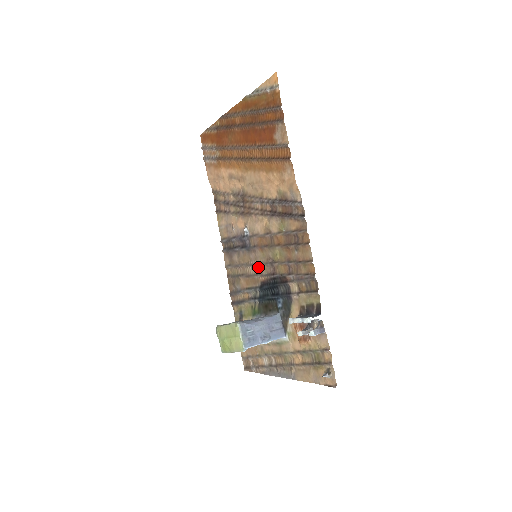
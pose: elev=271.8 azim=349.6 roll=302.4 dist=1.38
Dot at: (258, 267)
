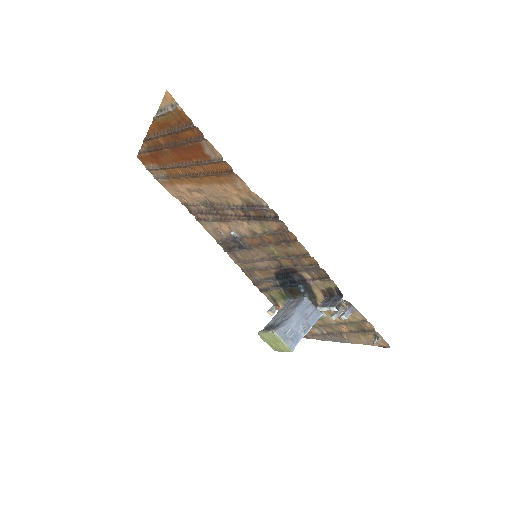
Dot at: (264, 262)
